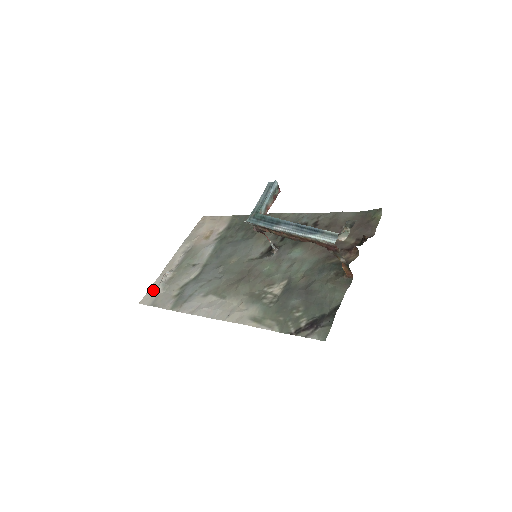
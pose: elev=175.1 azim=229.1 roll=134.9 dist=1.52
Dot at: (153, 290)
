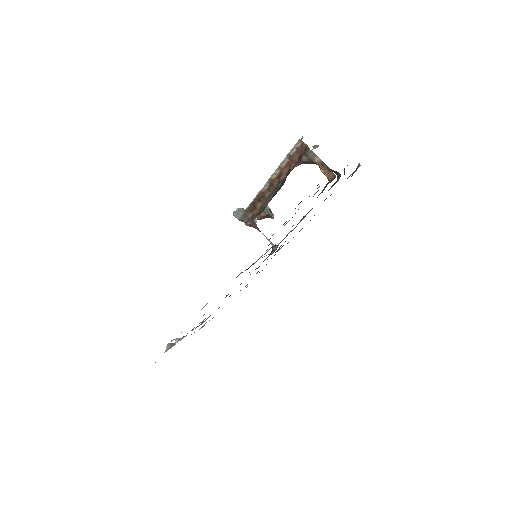
Dot at: occluded
